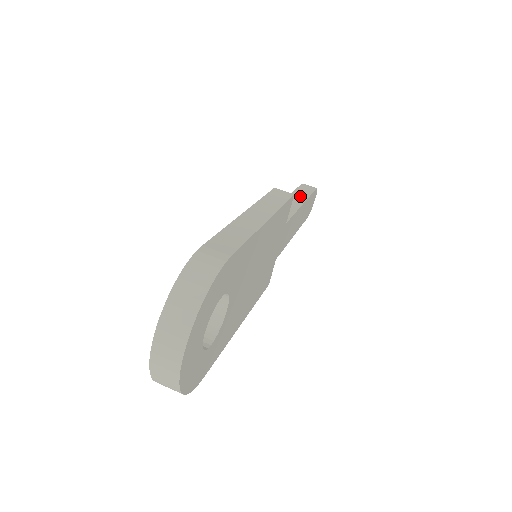
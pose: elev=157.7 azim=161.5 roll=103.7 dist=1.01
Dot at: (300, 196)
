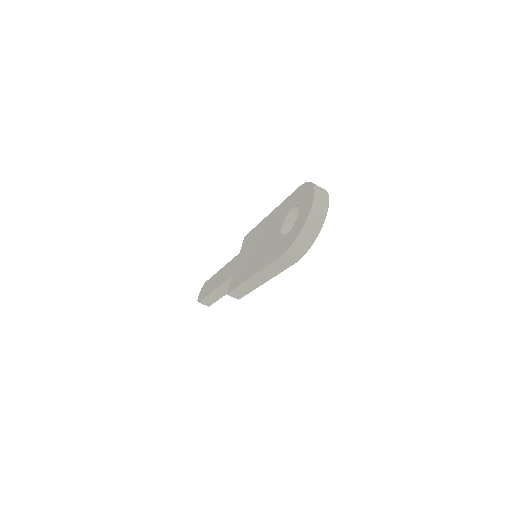
Dot at: occluded
